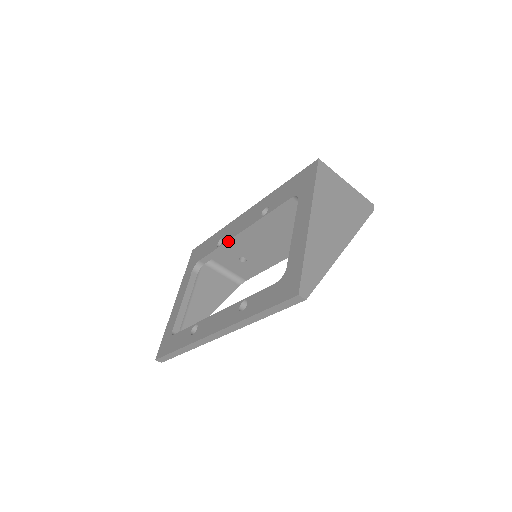
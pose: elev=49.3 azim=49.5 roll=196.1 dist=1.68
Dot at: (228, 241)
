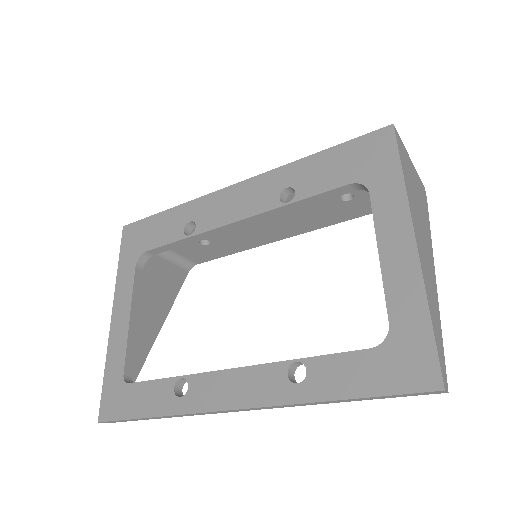
Dot at: (209, 230)
